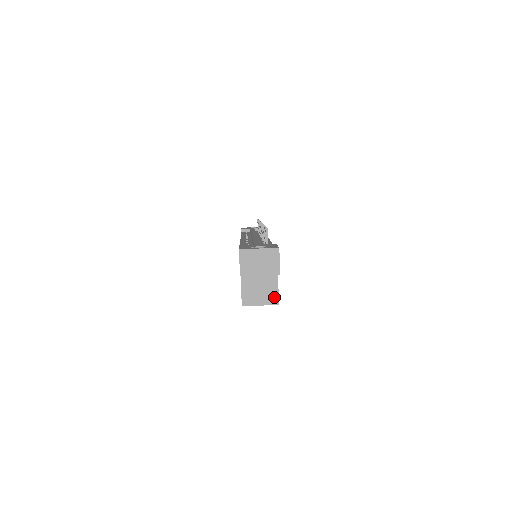
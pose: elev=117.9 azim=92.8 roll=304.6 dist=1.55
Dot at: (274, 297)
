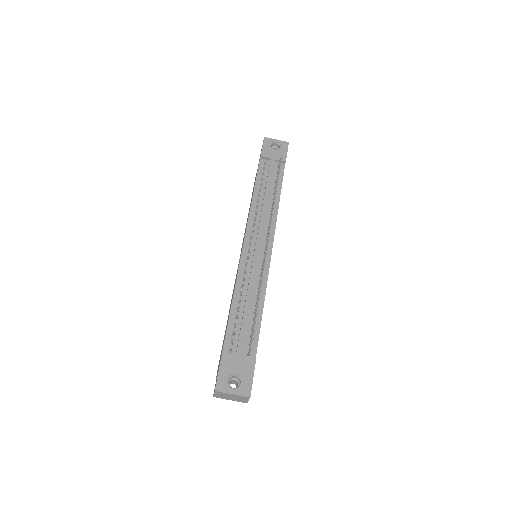
Dot at: occluded
